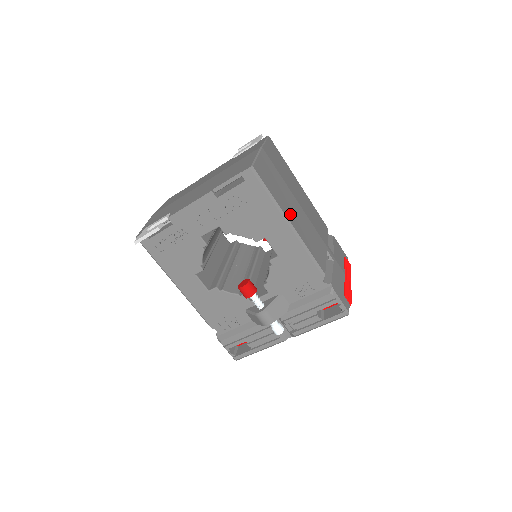
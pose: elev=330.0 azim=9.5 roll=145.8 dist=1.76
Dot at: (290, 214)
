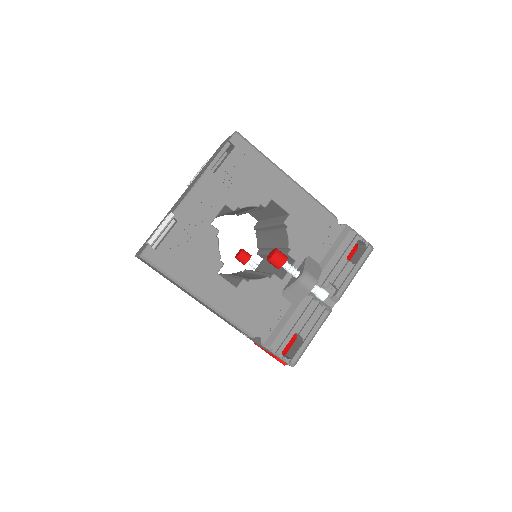
Dot at: occluded
